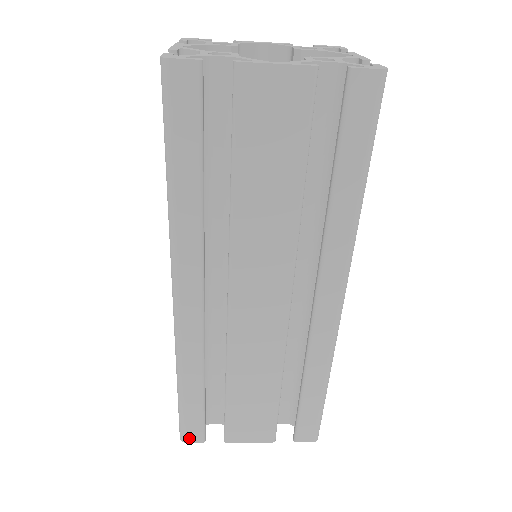
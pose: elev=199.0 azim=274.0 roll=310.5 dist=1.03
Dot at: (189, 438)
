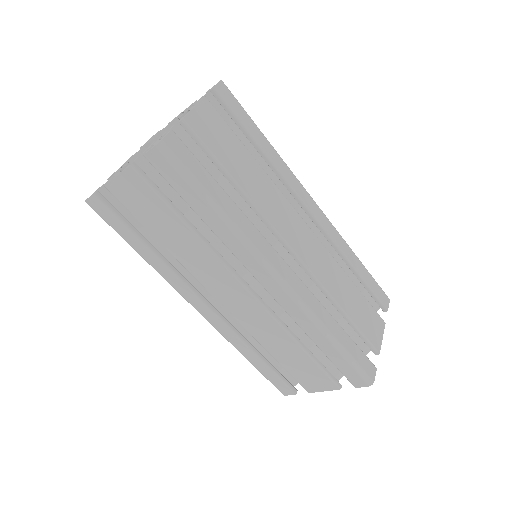
Dot at: (284, 392)
